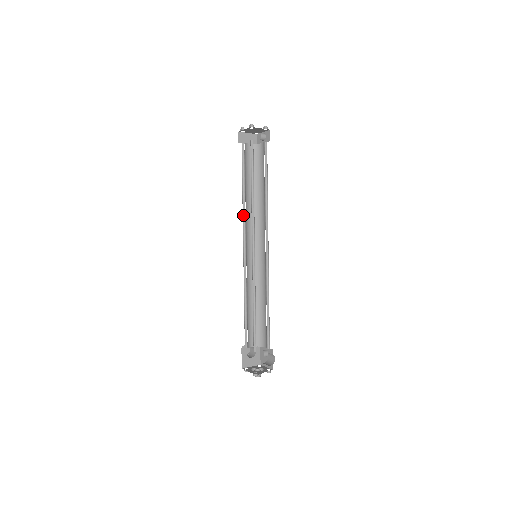
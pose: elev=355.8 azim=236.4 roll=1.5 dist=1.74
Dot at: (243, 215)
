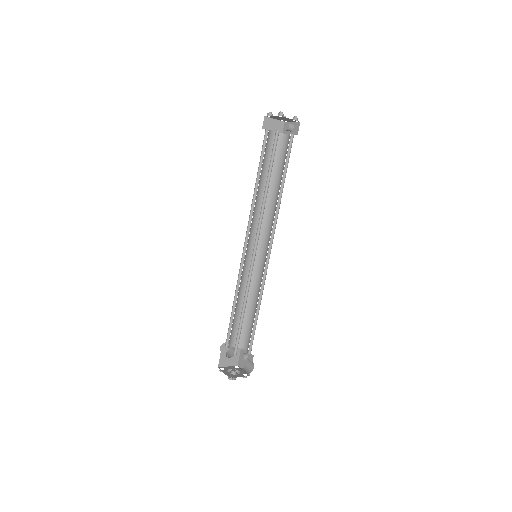
Dot at: (251, 209)
